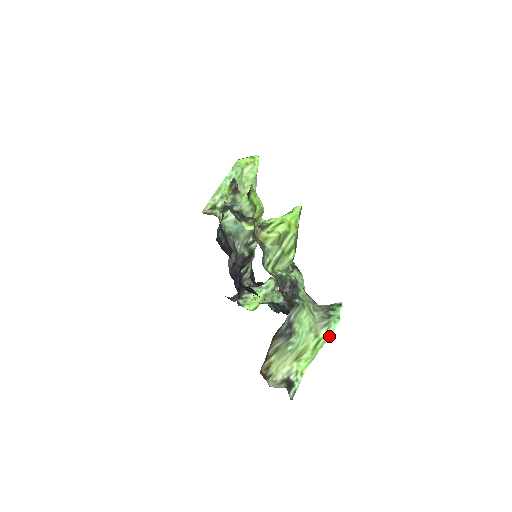
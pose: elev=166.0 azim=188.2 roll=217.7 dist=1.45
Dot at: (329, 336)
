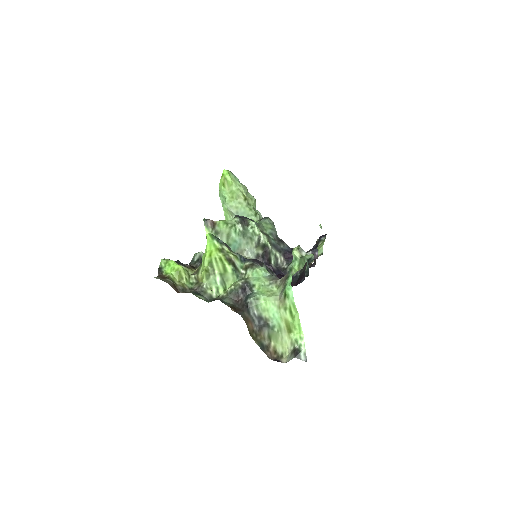
Dot at: (293, 302)
